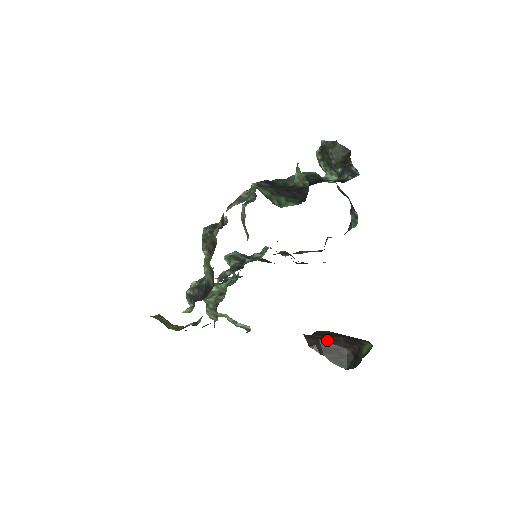
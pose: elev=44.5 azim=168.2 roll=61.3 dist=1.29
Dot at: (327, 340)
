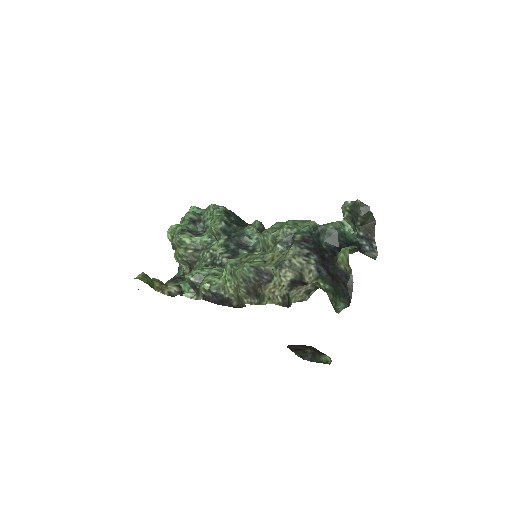
Dot at: (301, 346)
